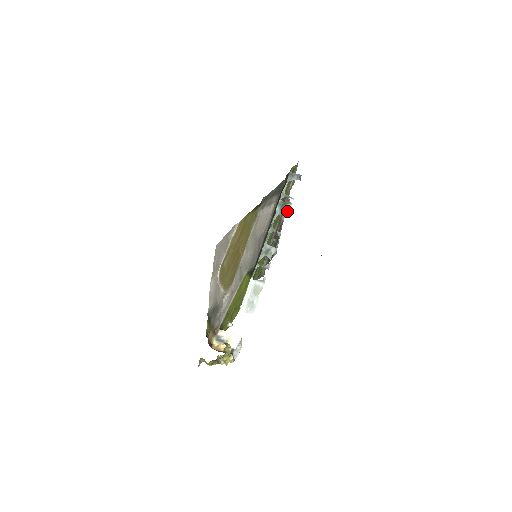
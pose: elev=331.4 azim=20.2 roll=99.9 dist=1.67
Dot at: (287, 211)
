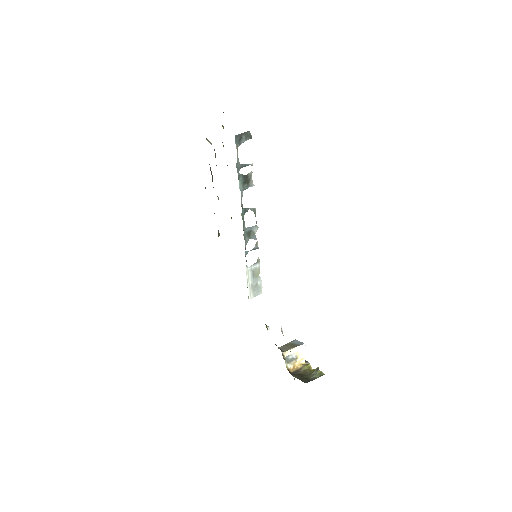
Dot at: (251, 182)
